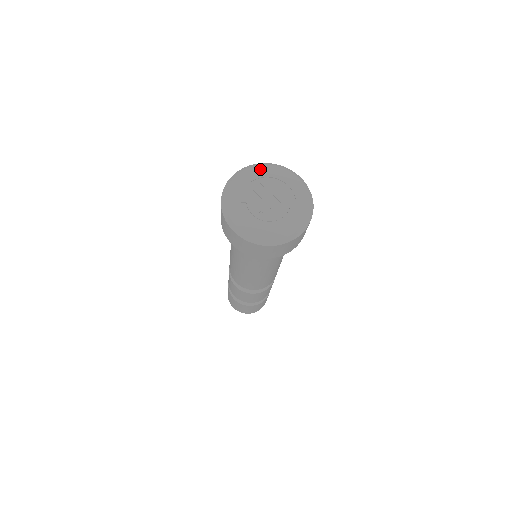
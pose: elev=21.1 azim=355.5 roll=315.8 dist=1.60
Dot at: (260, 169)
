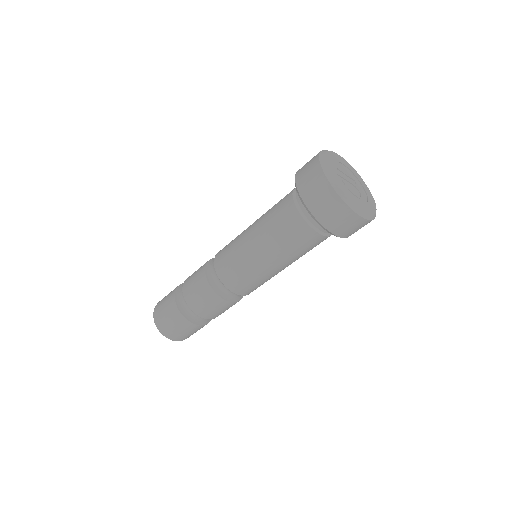
Dot at: (328, 157)
